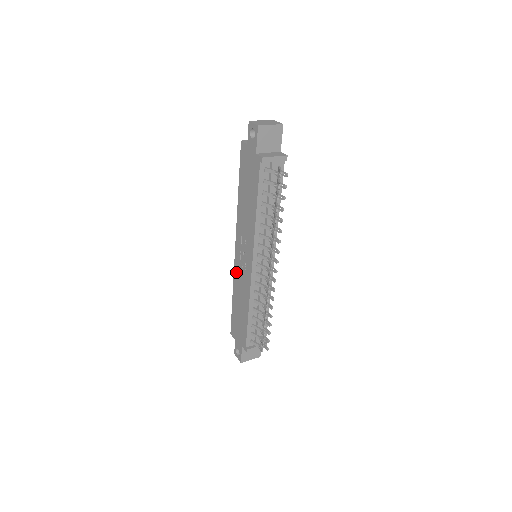
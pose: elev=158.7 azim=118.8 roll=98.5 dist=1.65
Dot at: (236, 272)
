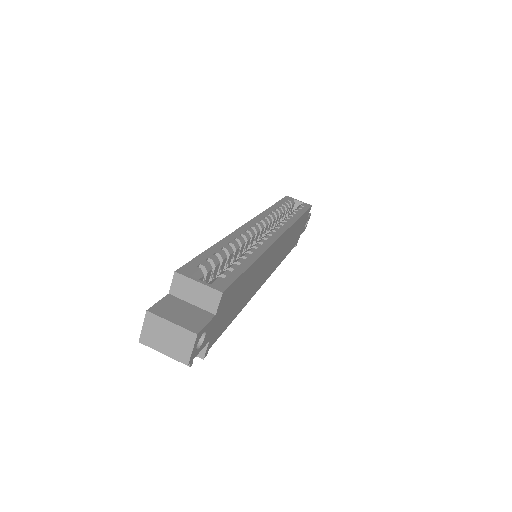
Dot at: occluded
